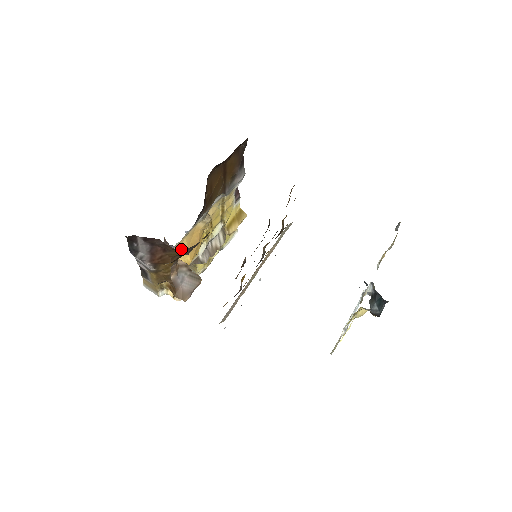
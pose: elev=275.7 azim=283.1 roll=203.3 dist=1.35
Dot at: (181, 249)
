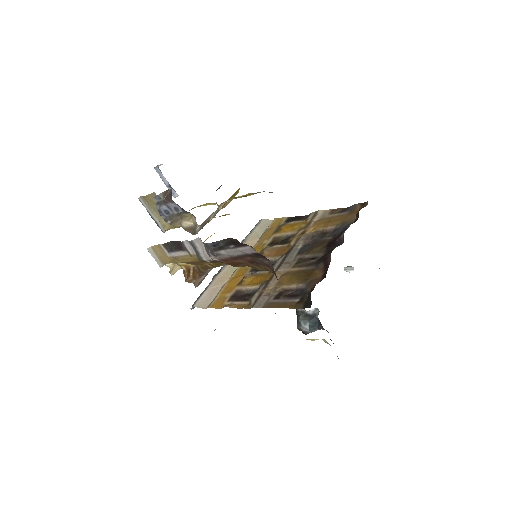
Dot at: occluded
